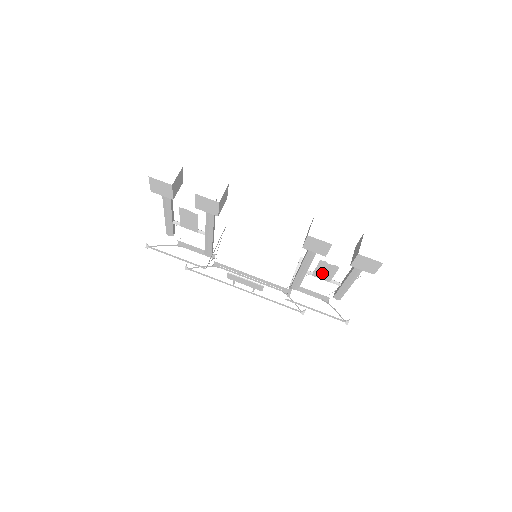
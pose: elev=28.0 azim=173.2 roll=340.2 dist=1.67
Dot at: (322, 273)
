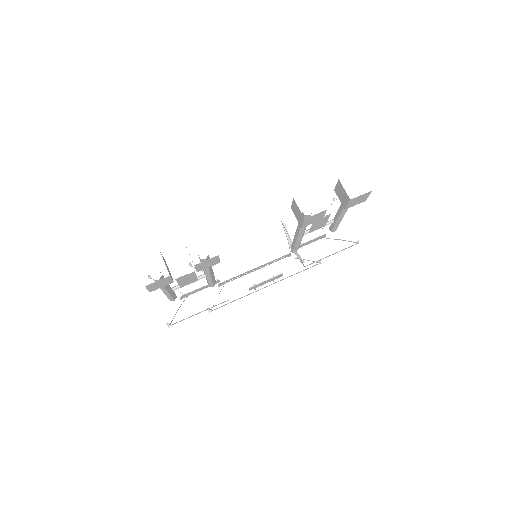
Dot at: (317, 226)
